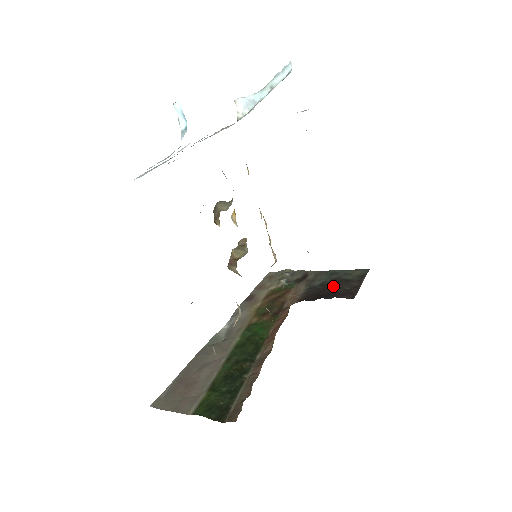
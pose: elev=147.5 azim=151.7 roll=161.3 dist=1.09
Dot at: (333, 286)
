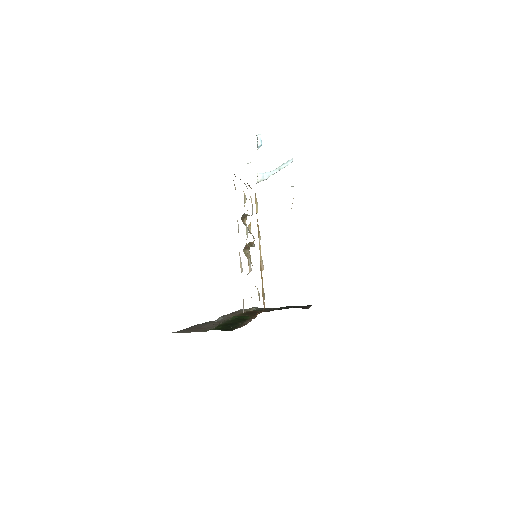
Dot at: occluded
